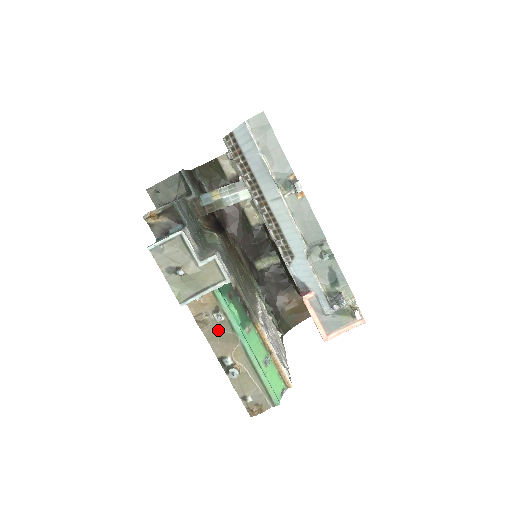
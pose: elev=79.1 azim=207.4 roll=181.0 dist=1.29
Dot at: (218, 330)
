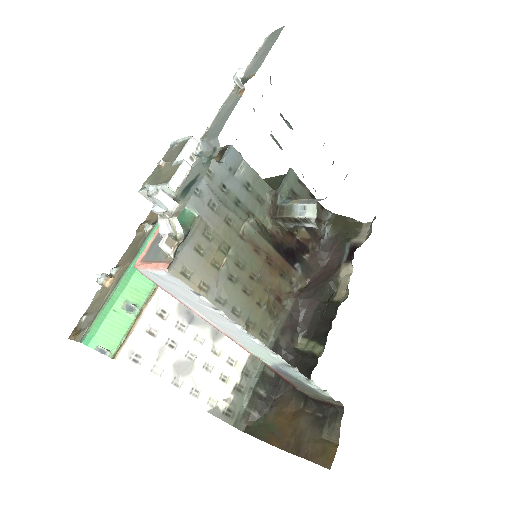
Dot at: (139, 241)
